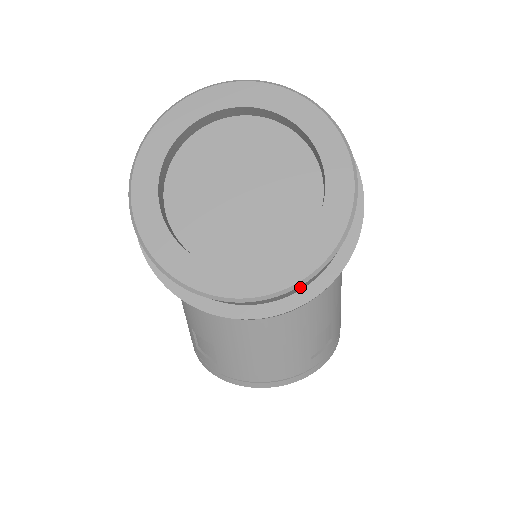
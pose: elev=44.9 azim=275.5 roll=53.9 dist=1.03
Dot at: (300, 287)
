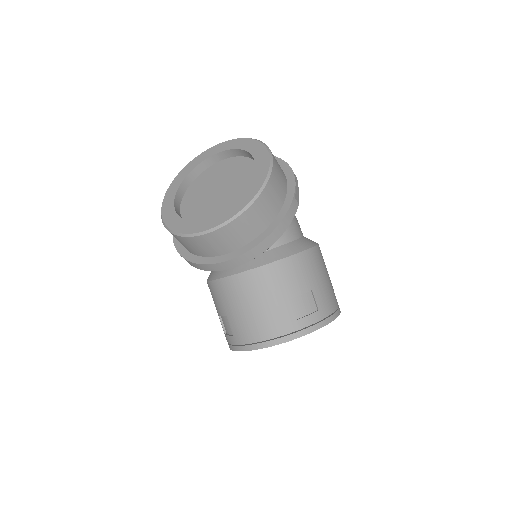
Dot at: (244, 225)
